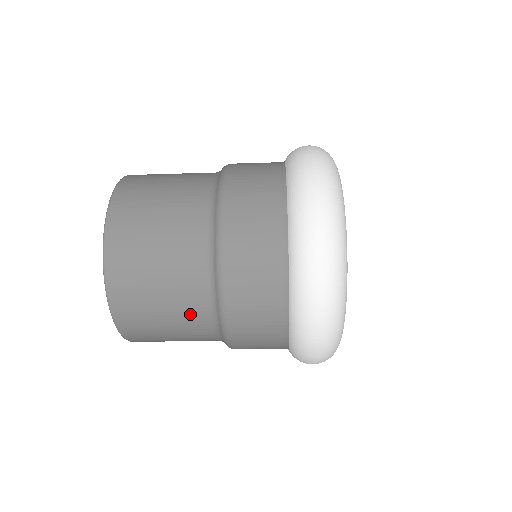
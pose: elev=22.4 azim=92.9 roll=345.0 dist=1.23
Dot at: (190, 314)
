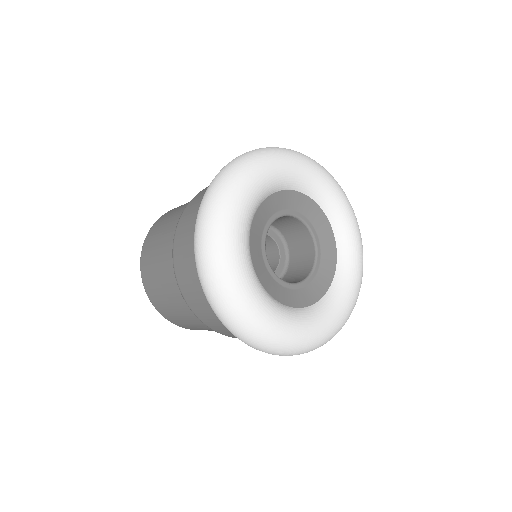
Dot at: occluded
